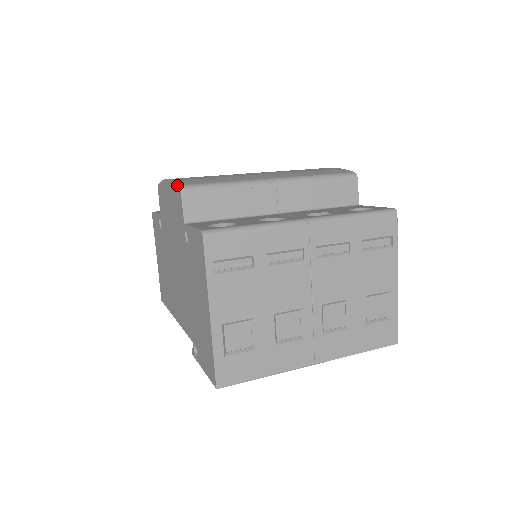
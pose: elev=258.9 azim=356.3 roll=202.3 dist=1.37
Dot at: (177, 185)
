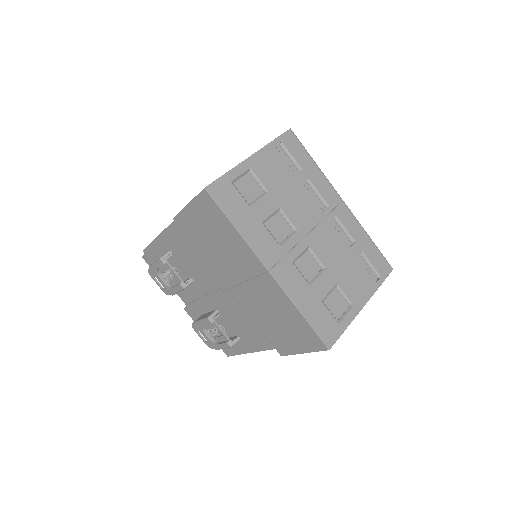
Dot at: occluded
